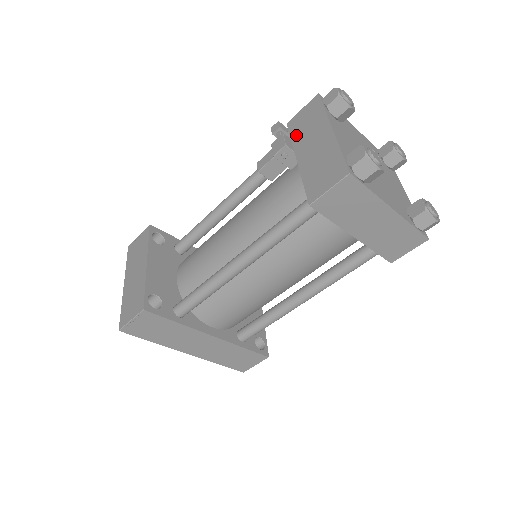
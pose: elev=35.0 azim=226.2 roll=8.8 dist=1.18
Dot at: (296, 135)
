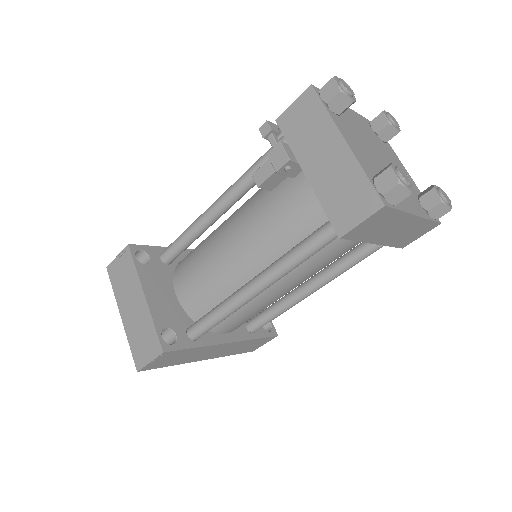
Dot at: (295, 140)
